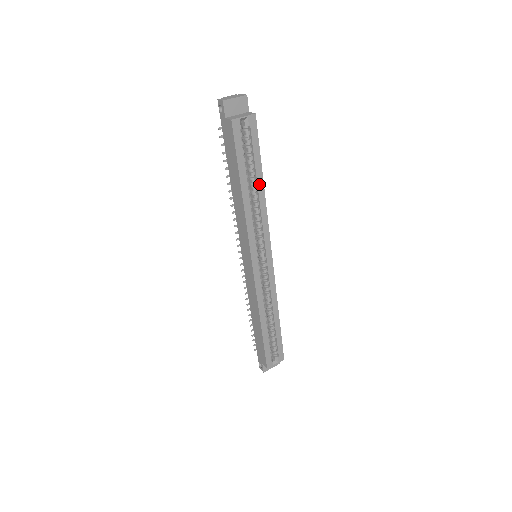
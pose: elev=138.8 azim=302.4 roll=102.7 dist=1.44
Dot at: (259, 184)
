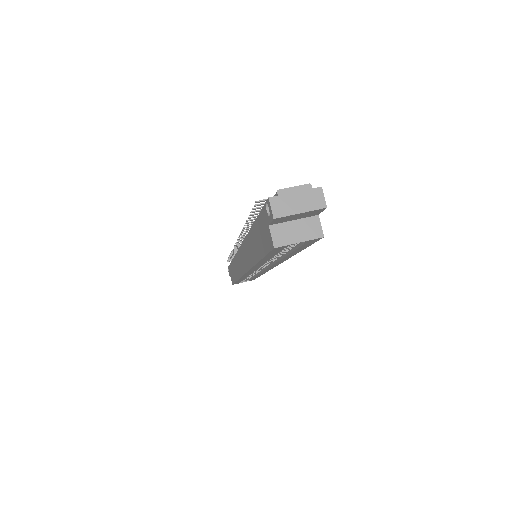
Dot at: (288, 256)
